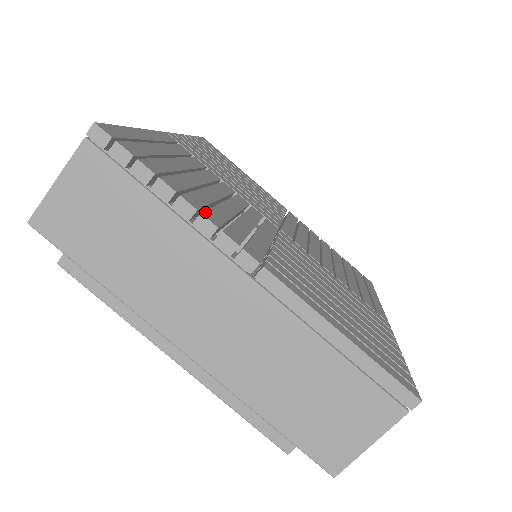
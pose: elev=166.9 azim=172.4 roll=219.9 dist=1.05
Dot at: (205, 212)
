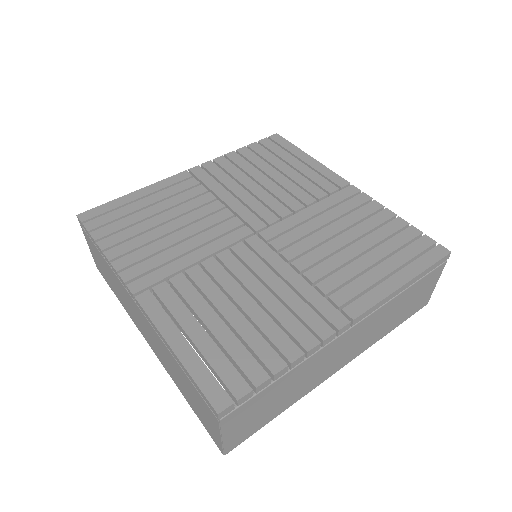
Dot at: (118, 259)
